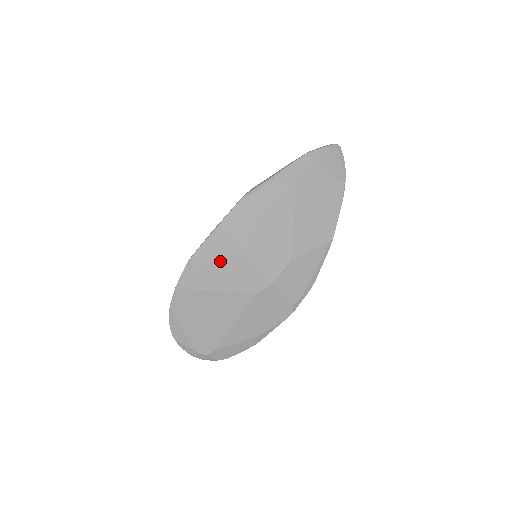
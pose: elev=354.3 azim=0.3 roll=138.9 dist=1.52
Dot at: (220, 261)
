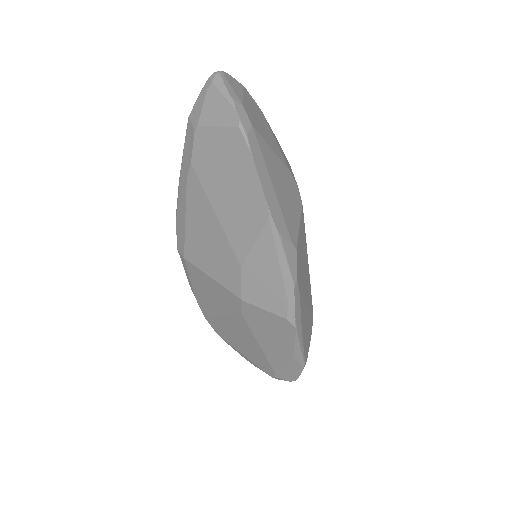
Dot at: (201, 286)
